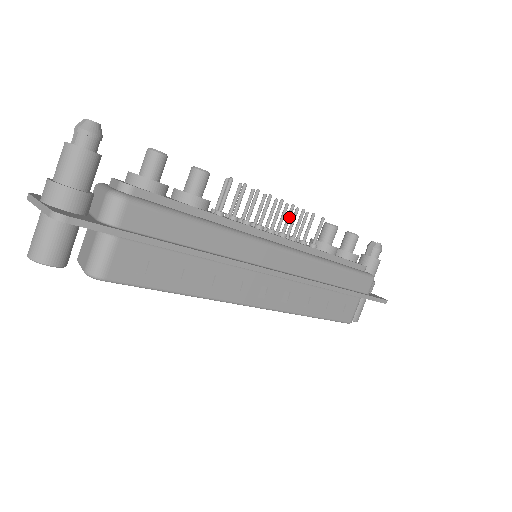
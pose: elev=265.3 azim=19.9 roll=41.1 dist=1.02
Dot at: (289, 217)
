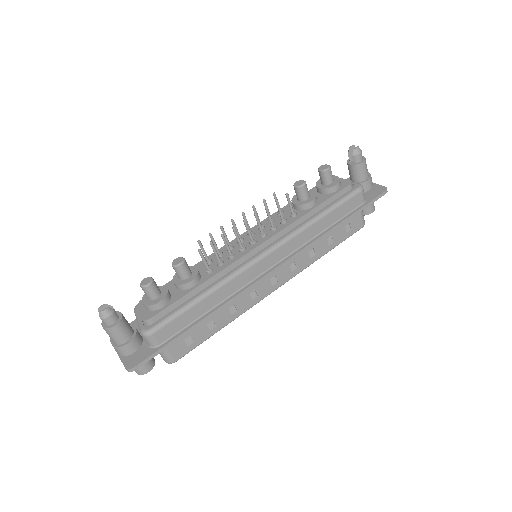
Dot at: (258, 223)
